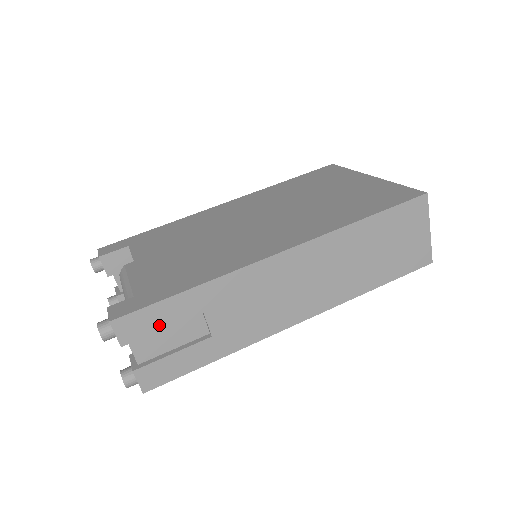
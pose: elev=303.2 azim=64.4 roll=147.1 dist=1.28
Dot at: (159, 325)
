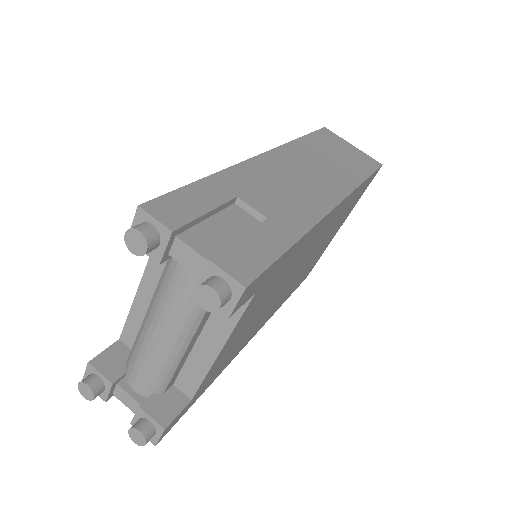
Dot at: (200, 209)
